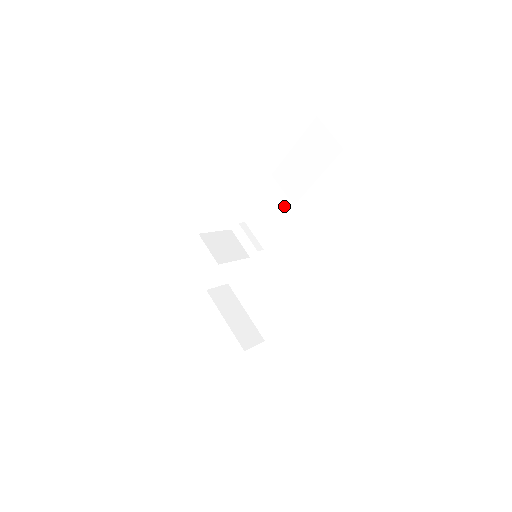
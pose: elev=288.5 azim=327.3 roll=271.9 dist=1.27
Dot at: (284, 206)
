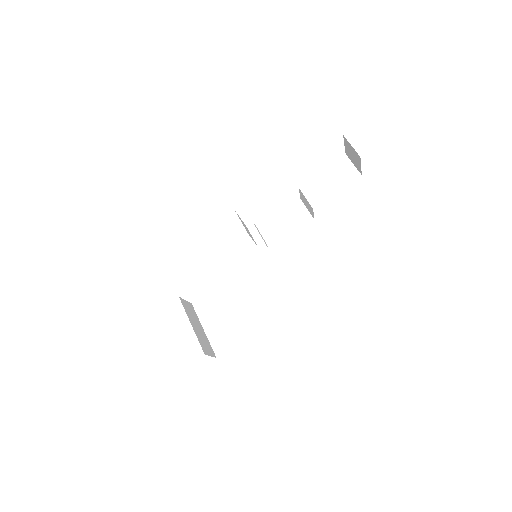
Dot at: (295, 217)
